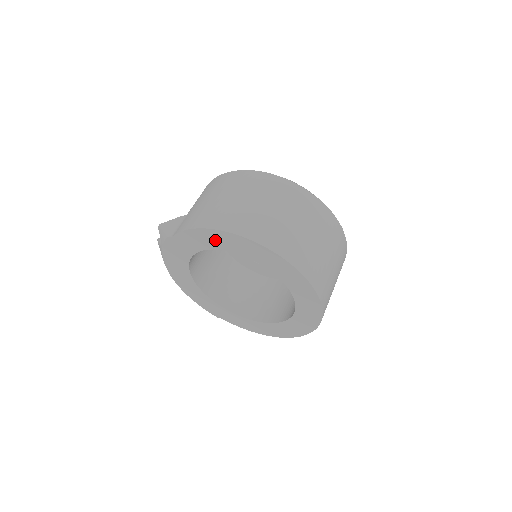
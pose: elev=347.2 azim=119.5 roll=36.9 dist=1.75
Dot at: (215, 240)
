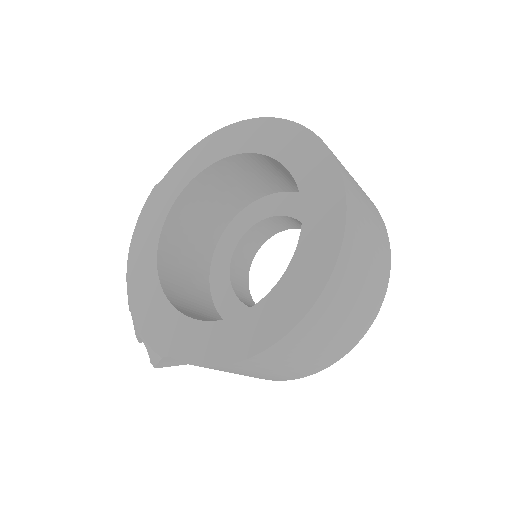
Dot at: (212, 149)
